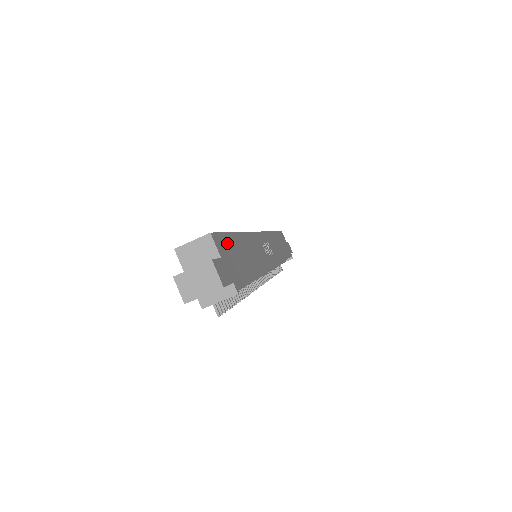
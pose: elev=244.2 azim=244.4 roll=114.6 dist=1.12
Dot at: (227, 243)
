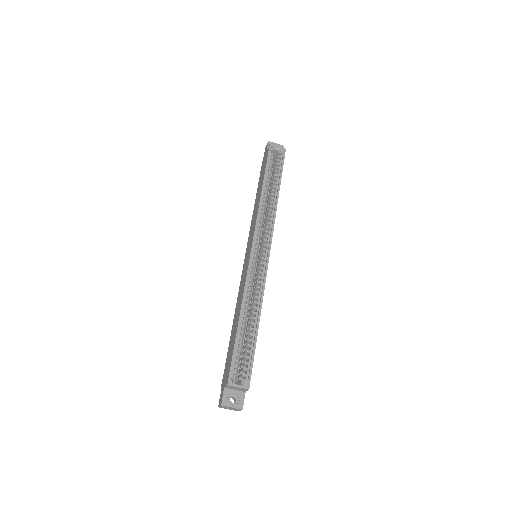
Dot at: occluded
